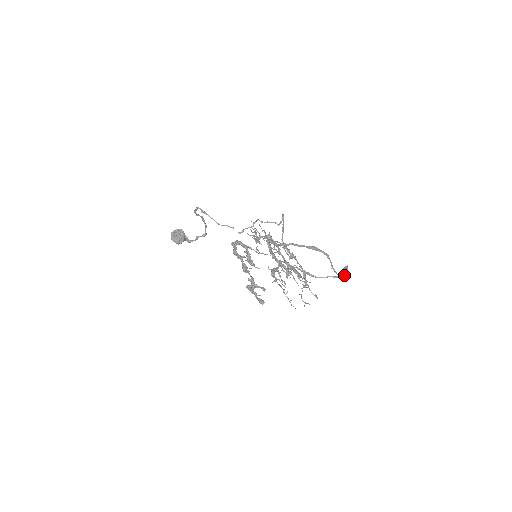
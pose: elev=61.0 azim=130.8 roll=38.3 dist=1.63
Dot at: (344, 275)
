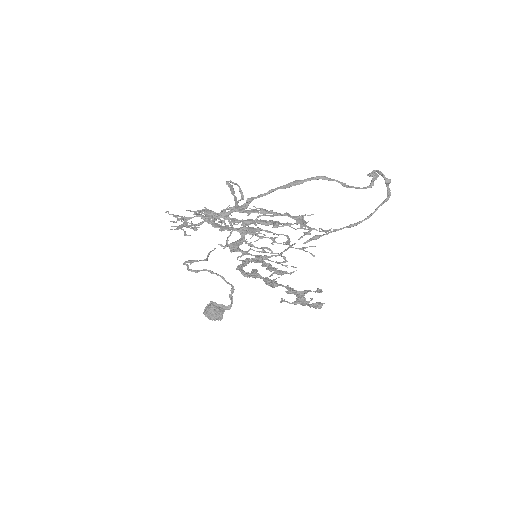
Dot at: (372, 182)
